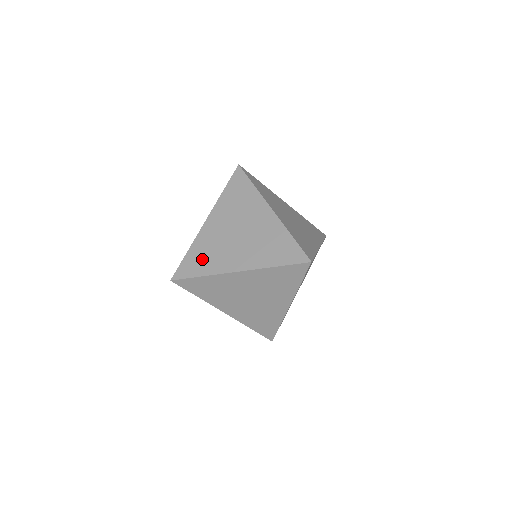
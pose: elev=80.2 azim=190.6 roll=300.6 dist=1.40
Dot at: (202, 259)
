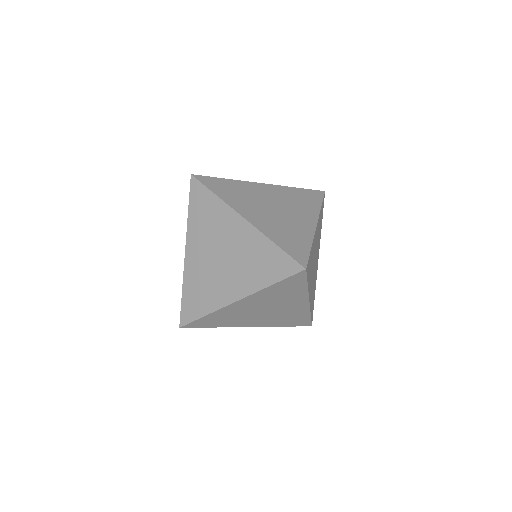
Dot at: (230, 190)
